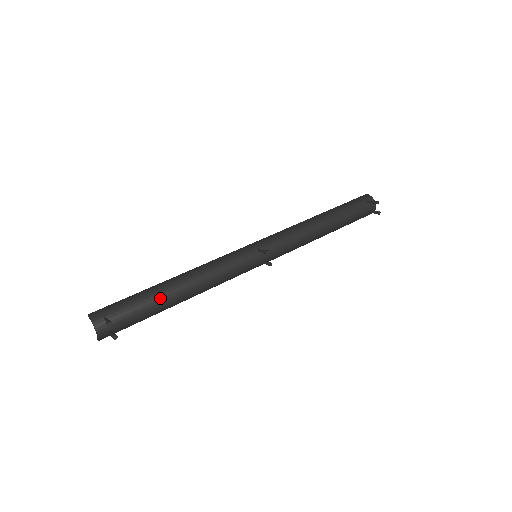
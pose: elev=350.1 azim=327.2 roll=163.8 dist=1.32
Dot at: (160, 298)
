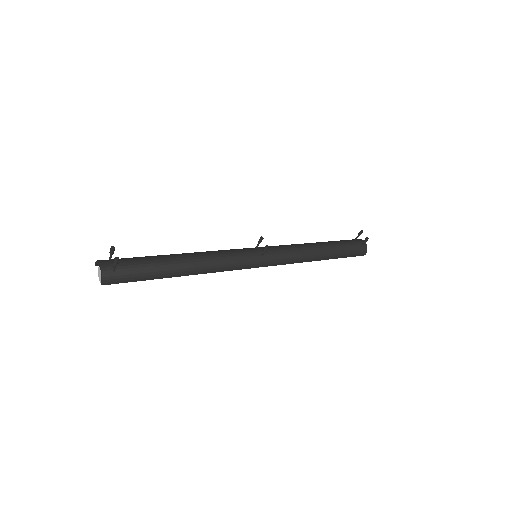
Dot at: (163, 257)
